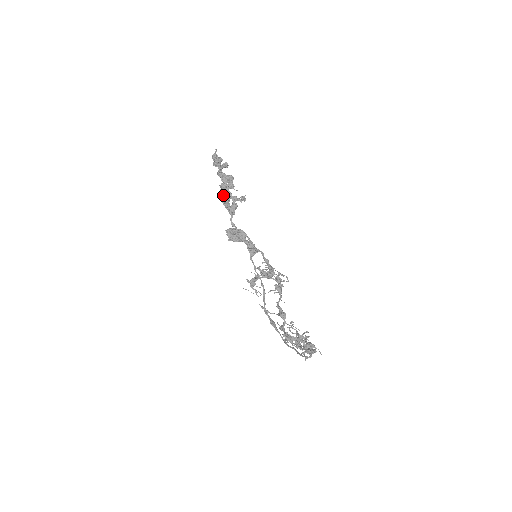
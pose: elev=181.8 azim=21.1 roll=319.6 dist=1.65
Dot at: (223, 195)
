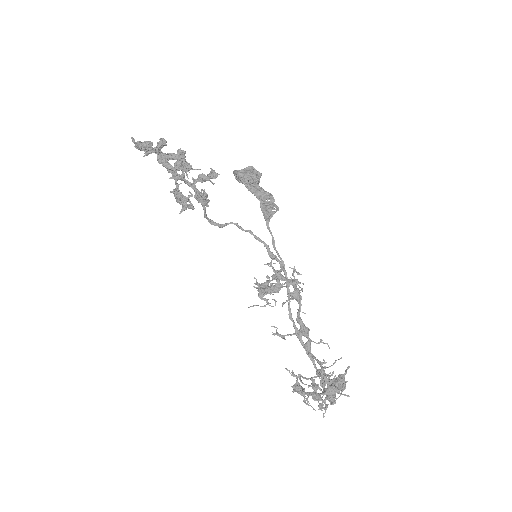
Dot at: (177, 197)
